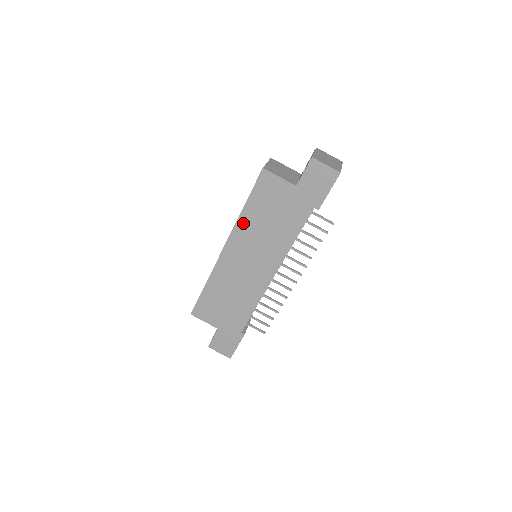
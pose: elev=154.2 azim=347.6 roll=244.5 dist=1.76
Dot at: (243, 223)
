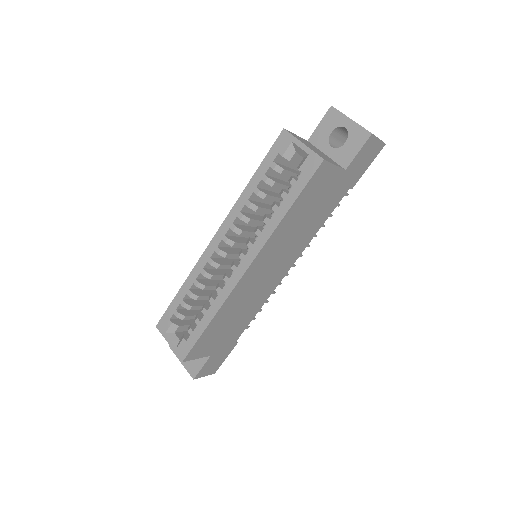
Dot at: (279, 232)
